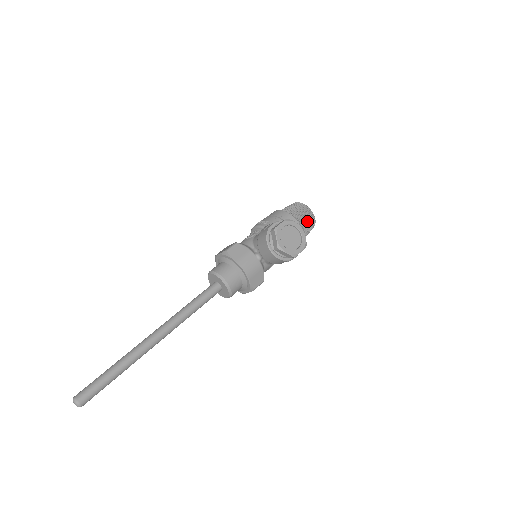
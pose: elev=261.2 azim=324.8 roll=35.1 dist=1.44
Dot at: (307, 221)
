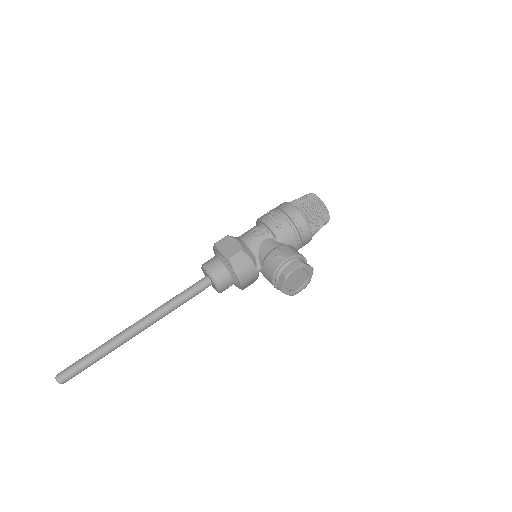
Dot at: (320, 227)
